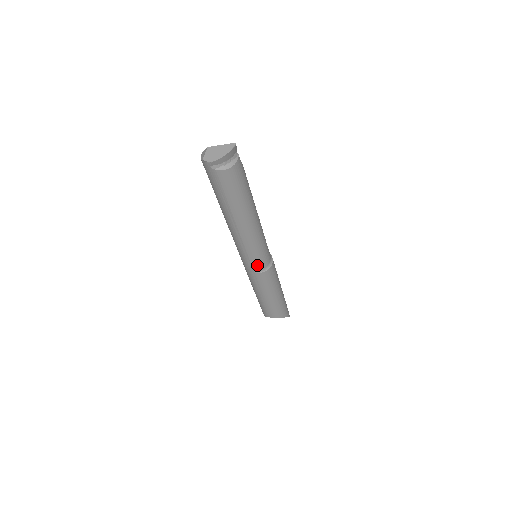
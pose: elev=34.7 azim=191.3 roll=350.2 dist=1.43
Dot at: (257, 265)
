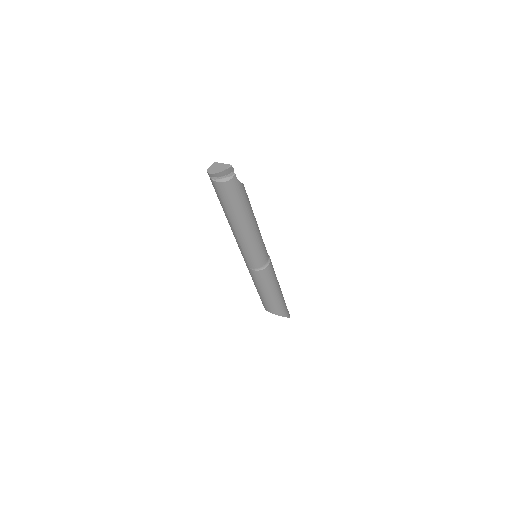
Dot at: (251, 263)
